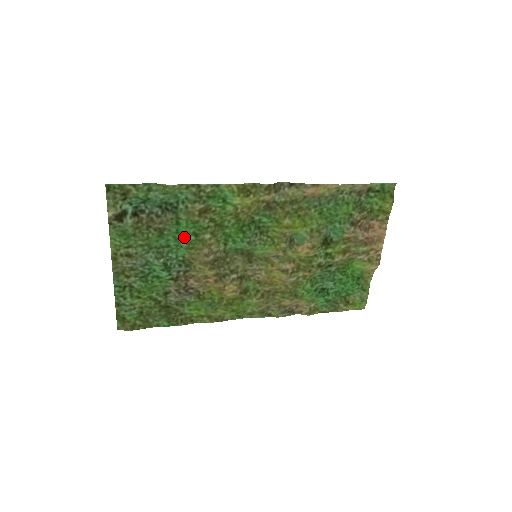
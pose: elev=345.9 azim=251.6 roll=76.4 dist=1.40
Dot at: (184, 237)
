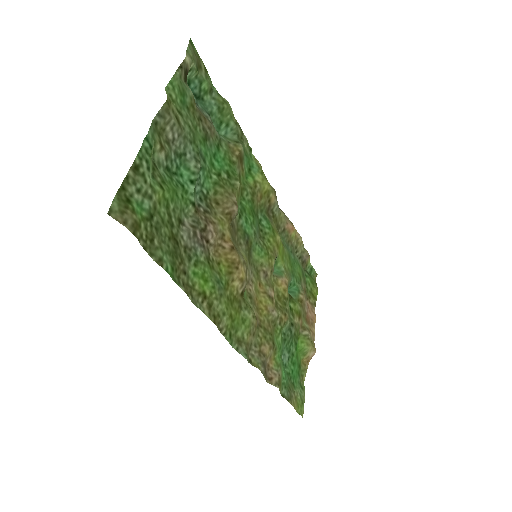
Dot at: (217, 168)
